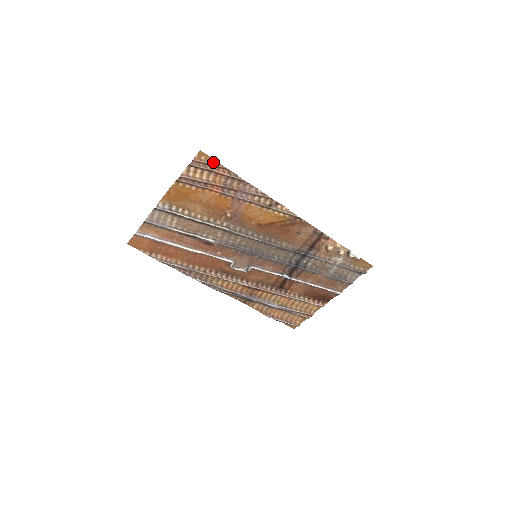
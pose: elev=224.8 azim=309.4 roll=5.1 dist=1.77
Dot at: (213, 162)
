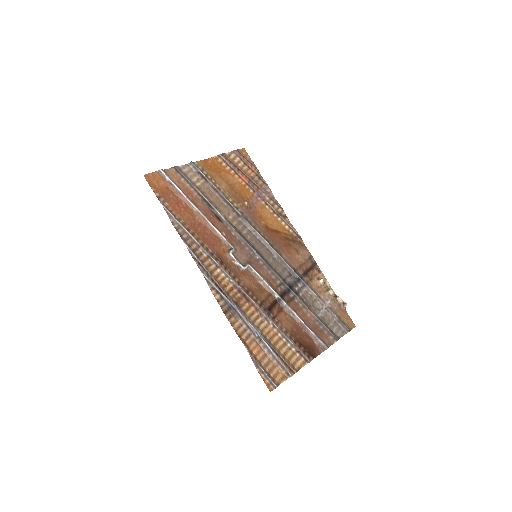
Dot at: (250, 160)
